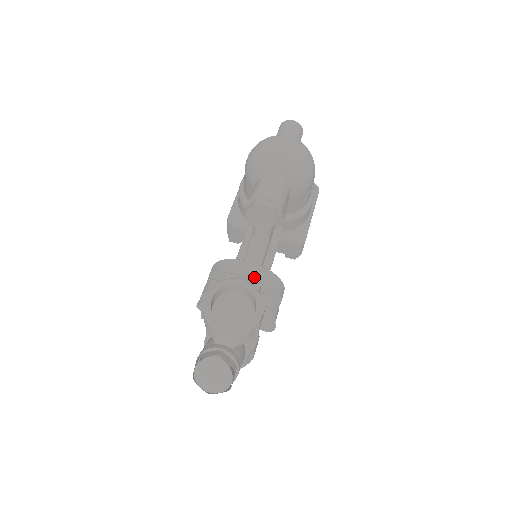
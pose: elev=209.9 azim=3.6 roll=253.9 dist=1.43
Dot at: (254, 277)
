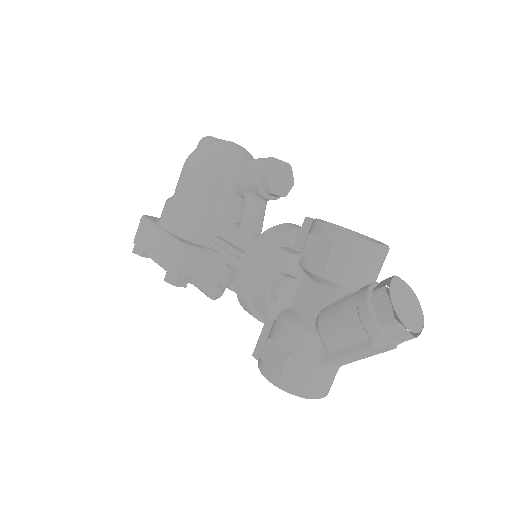
Dot at: occluded
